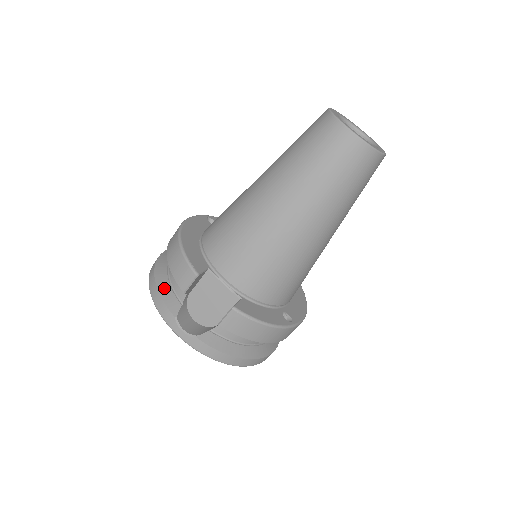
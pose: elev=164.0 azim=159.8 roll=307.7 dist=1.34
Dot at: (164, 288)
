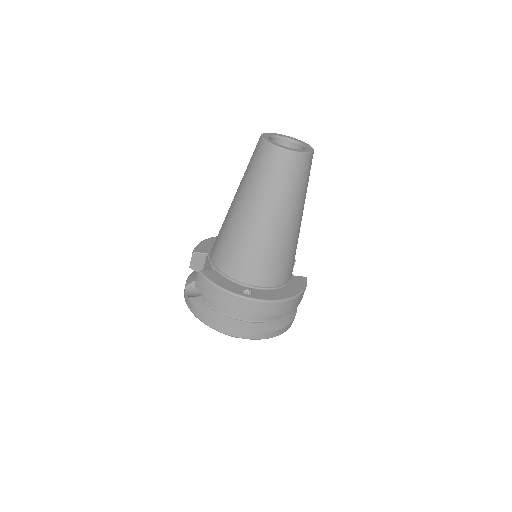
Dot at: (195, 273)
